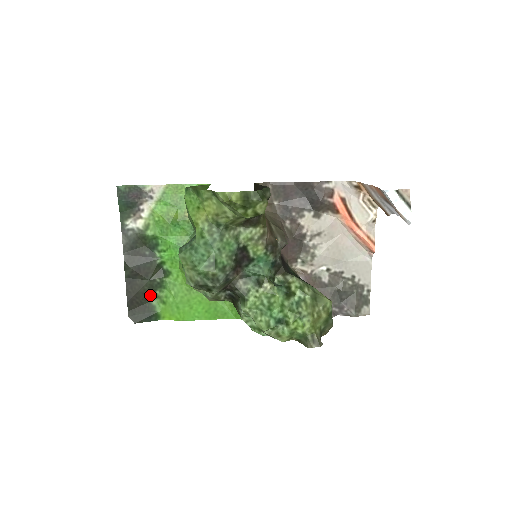
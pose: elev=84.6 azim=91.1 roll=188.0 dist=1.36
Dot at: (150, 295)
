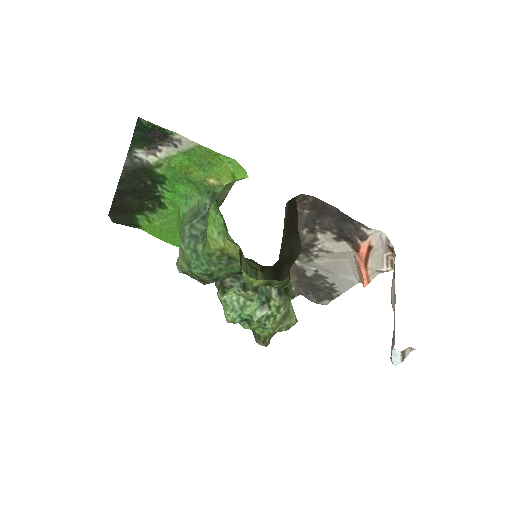
Dot at: (137, 211)
